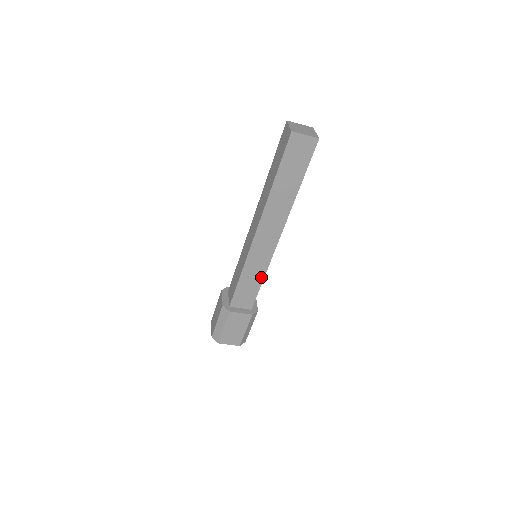
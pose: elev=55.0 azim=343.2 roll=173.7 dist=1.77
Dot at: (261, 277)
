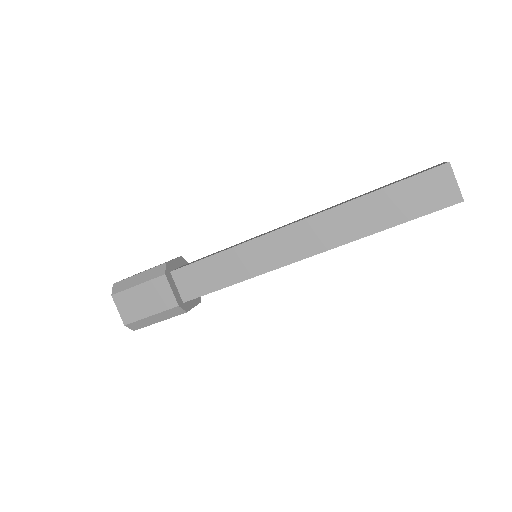
Dot at: occluded
